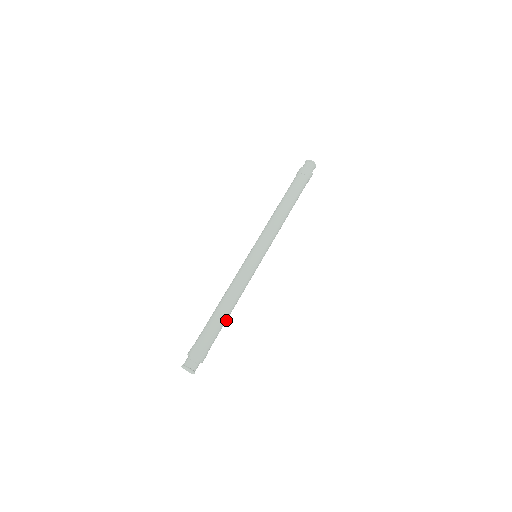
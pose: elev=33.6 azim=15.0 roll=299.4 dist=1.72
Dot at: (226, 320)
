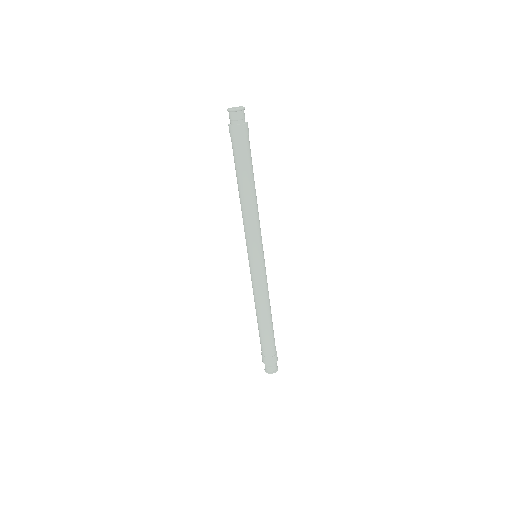
Dot at: occluded
